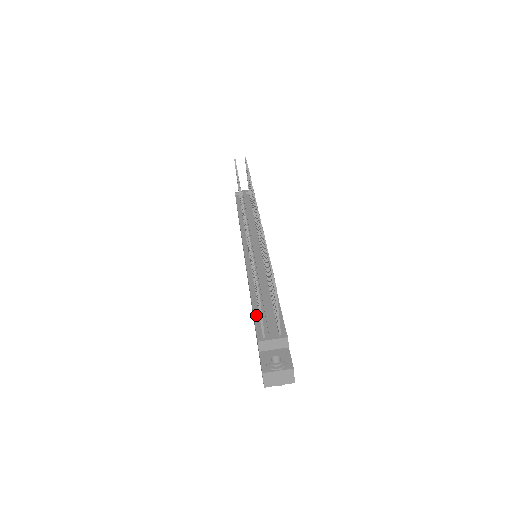
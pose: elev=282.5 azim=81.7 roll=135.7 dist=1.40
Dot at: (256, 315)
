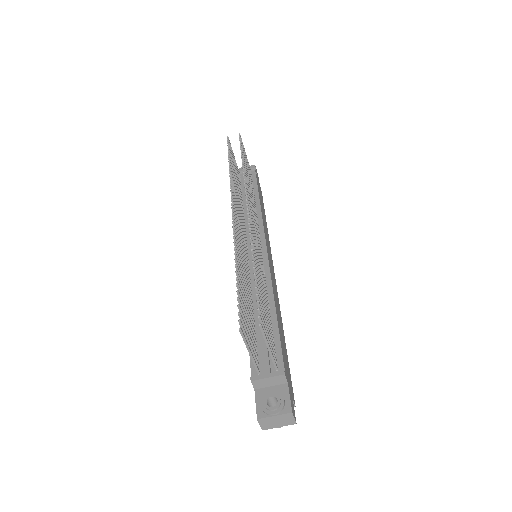
Dot at: occluded
